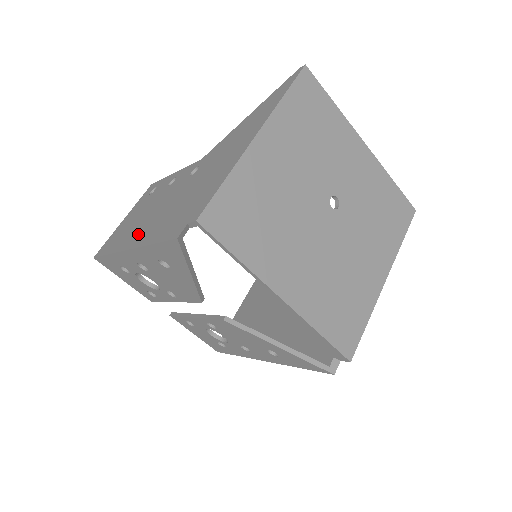
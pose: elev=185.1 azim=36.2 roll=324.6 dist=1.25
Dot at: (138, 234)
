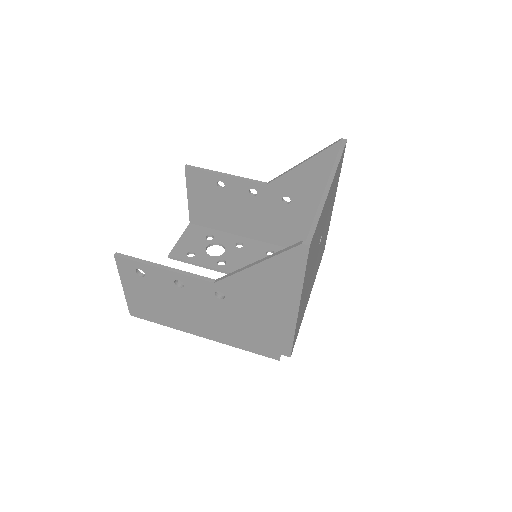
Dot at: (201, 329)
